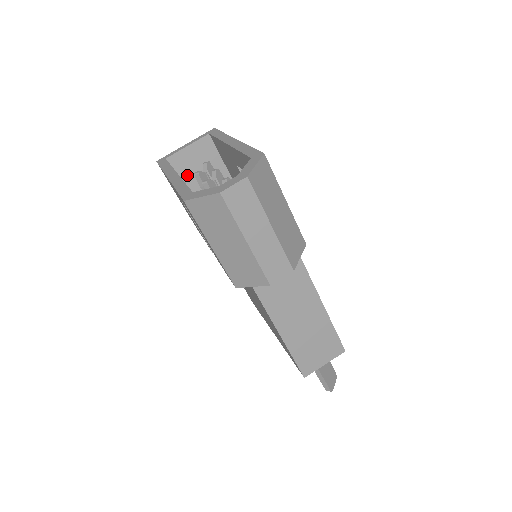
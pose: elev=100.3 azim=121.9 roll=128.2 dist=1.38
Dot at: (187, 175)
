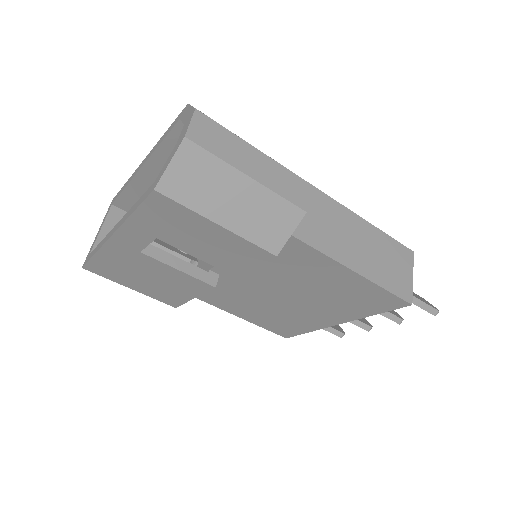
Dot at: occluded
